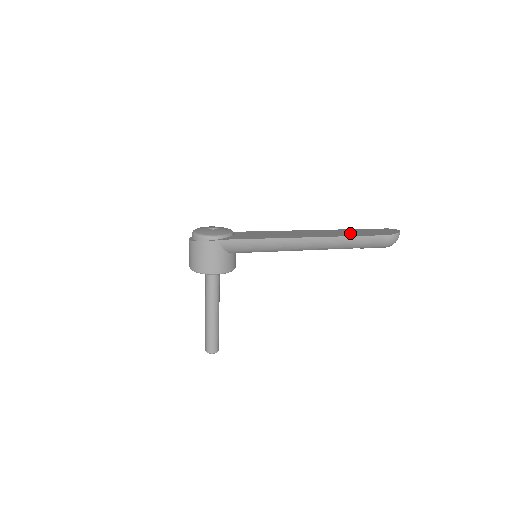
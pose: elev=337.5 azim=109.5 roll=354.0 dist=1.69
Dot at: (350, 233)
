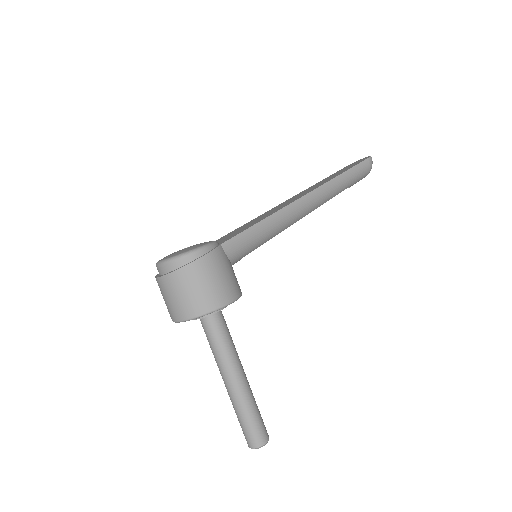
Dot at: (335, 175)
